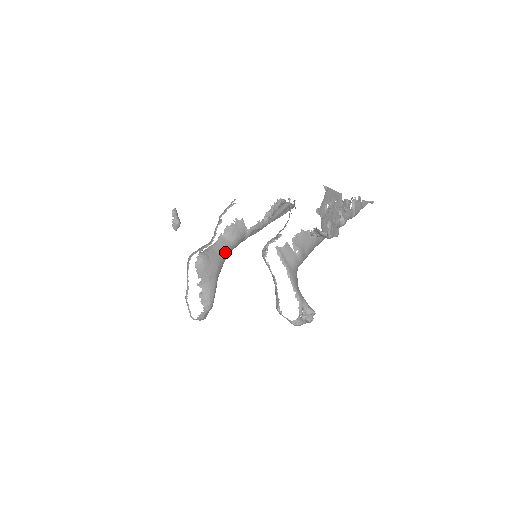
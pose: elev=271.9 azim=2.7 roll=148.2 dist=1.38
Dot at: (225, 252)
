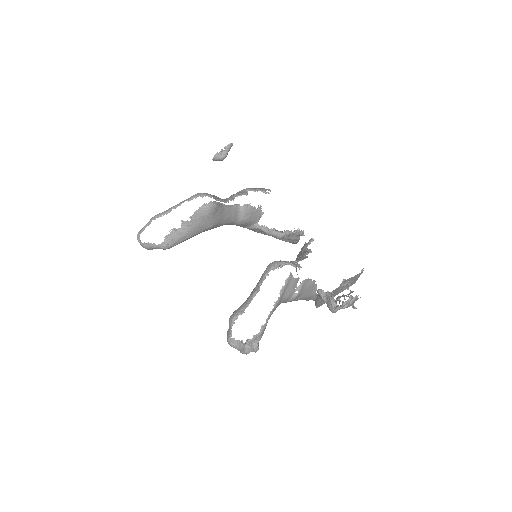
Dot at: (227, 221)
